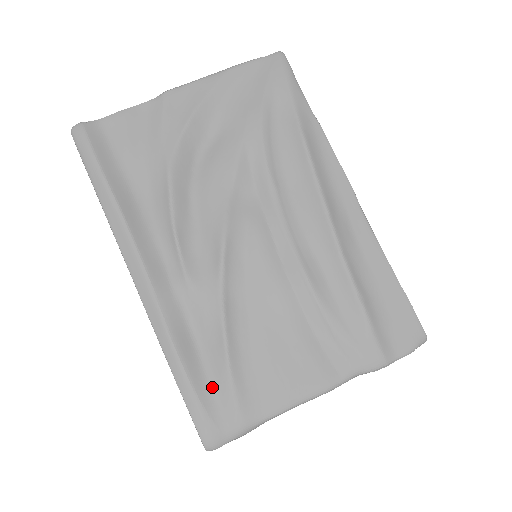
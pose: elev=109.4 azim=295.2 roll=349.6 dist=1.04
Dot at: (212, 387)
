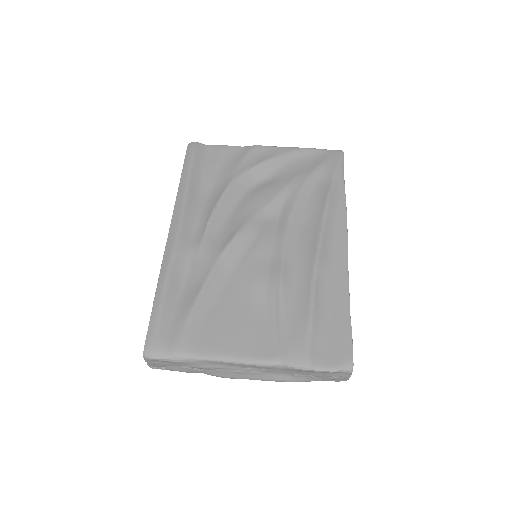
Dot at: (174, 316)
